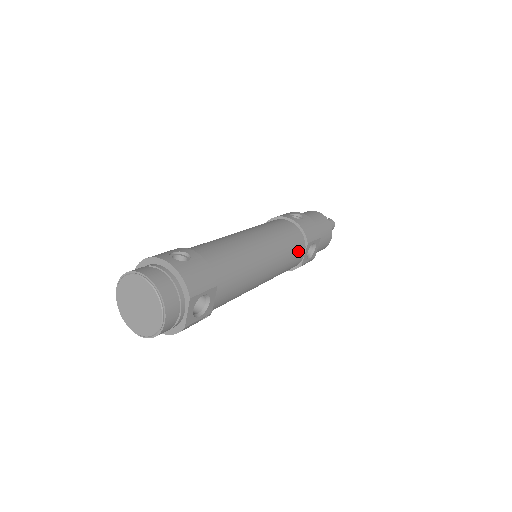
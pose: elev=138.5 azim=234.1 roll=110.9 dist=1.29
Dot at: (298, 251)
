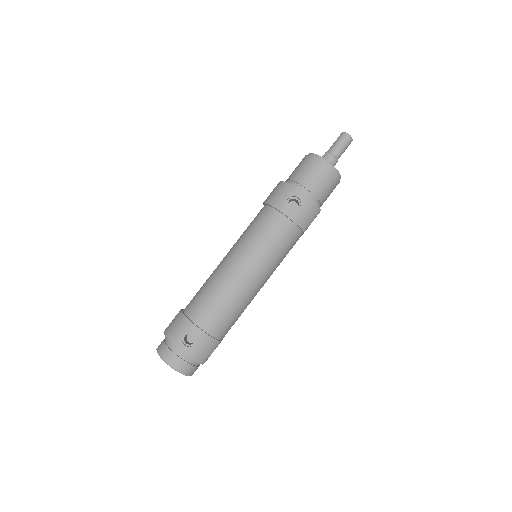
Dot at: (294, 243)
